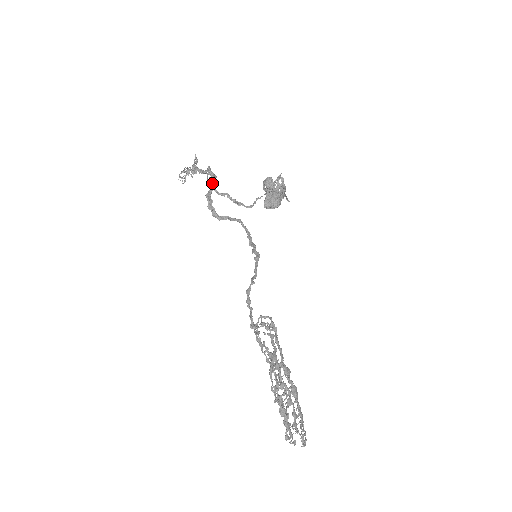
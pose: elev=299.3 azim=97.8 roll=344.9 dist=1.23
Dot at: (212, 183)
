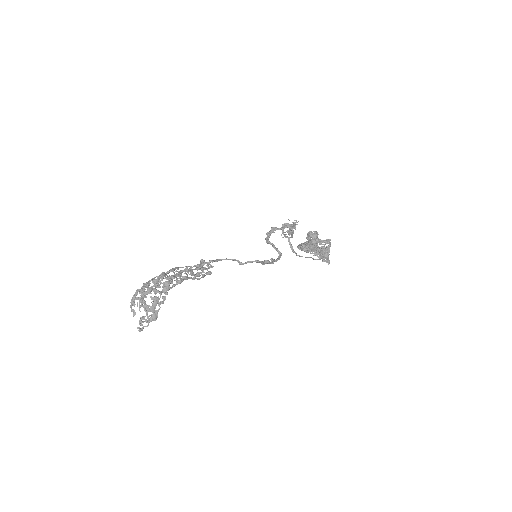
Dot at: (285, 226)
